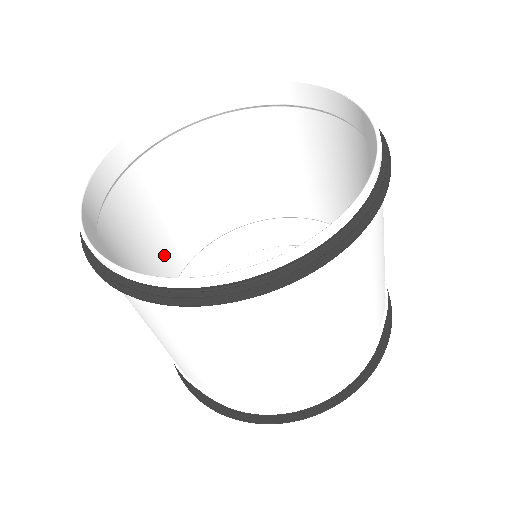
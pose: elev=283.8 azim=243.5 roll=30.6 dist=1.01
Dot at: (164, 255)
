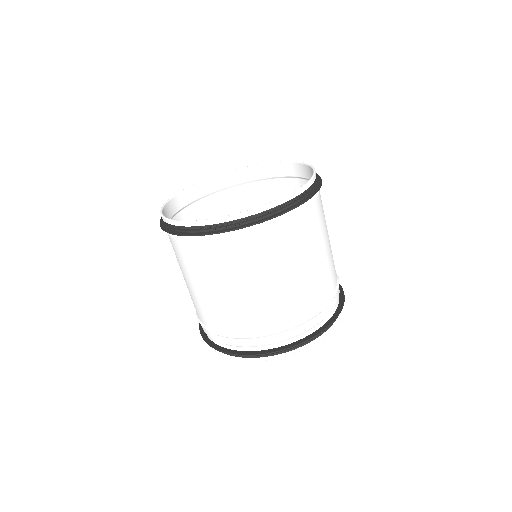
Dot at: (192, 298)
